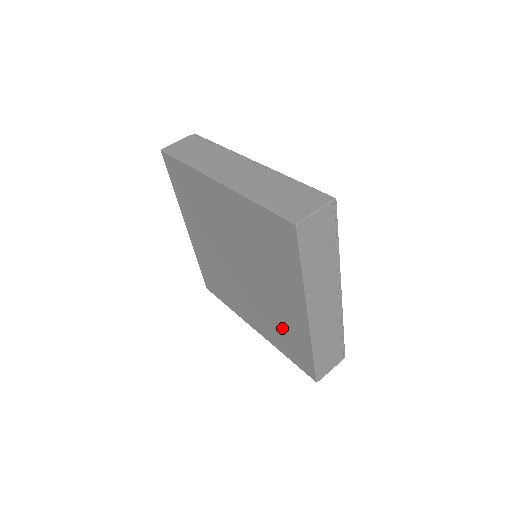
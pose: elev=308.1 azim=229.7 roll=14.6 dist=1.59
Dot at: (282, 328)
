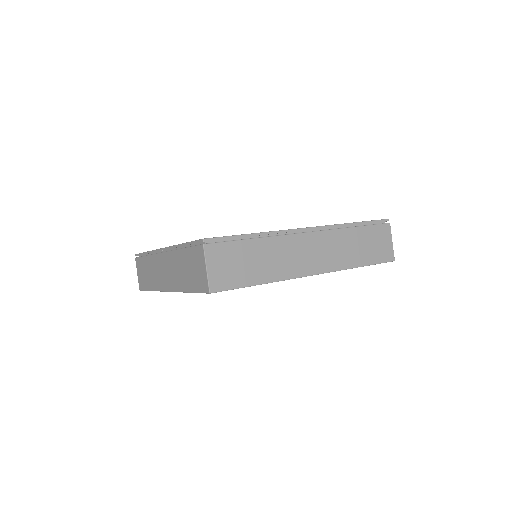
Dot at: occluded
